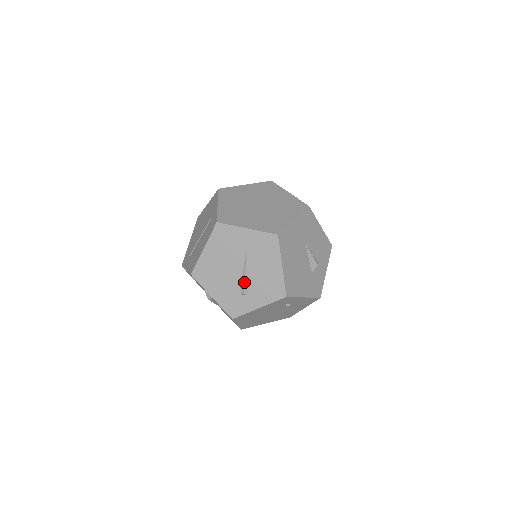
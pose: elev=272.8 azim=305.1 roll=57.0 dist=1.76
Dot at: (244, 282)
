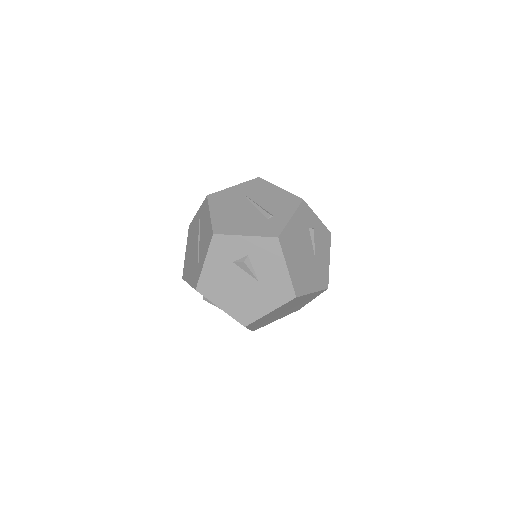
Dot at: (262, 210)
